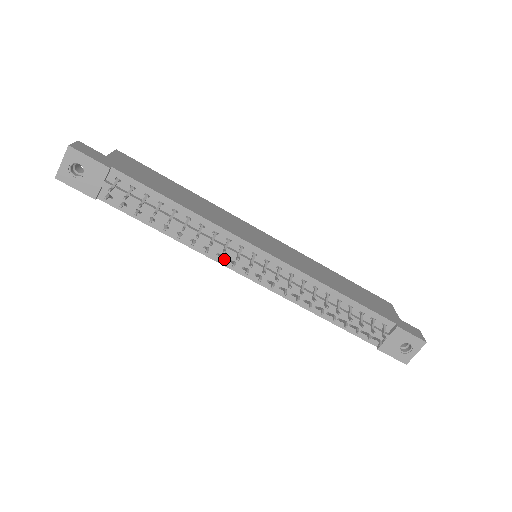
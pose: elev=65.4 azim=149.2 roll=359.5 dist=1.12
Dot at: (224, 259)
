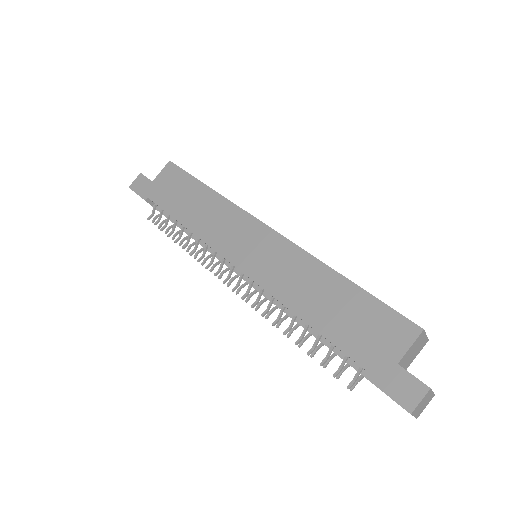
Dot at: occluded
